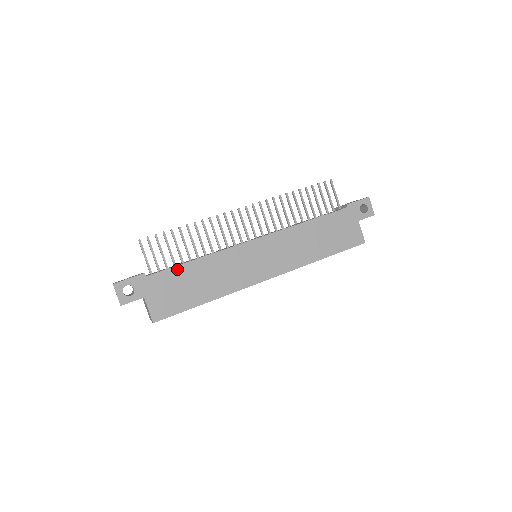
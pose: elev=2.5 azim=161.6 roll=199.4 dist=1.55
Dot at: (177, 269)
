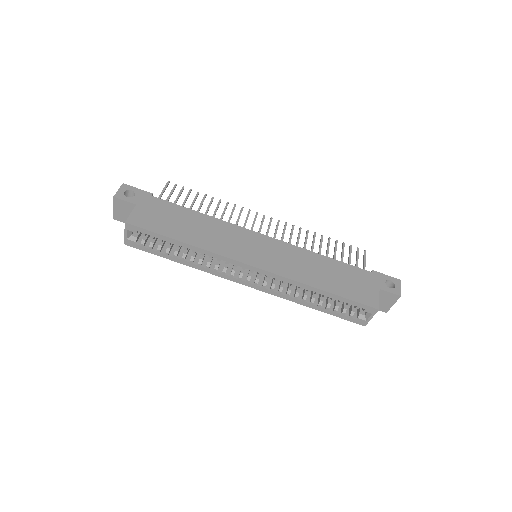
Dot at: (180, 208)
